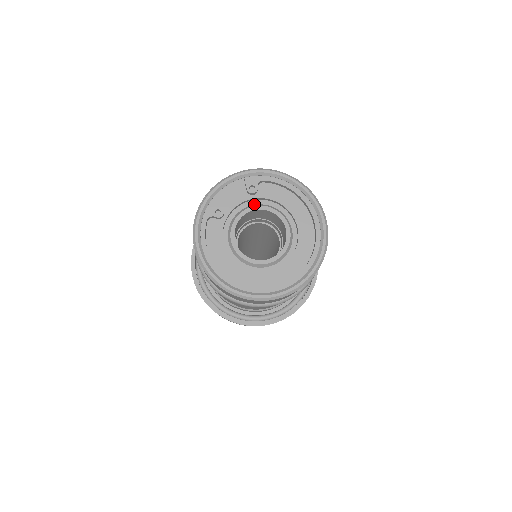
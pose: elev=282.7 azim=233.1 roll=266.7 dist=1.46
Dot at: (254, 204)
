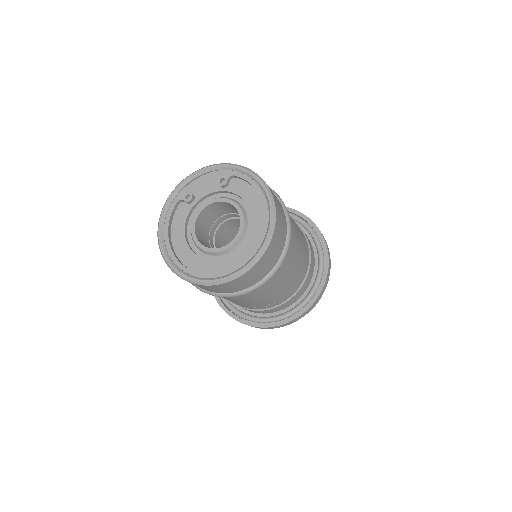
Dot at: (224, 196)
